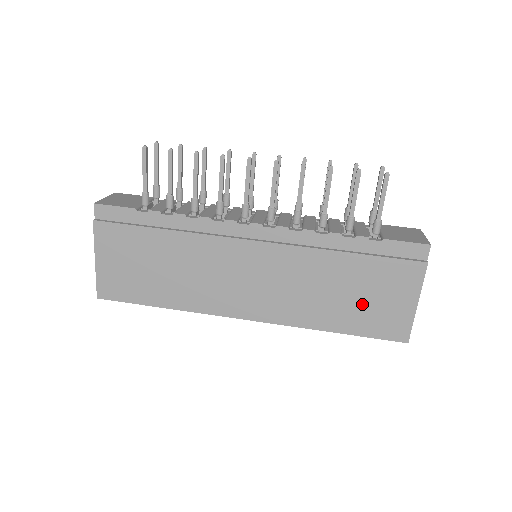
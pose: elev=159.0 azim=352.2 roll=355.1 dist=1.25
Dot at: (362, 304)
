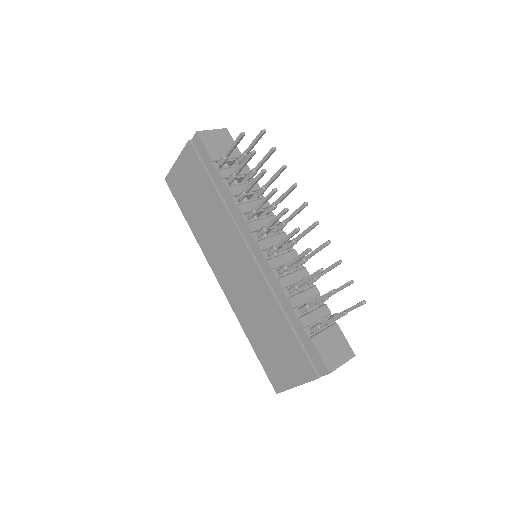
Dot at: (272, 349)
